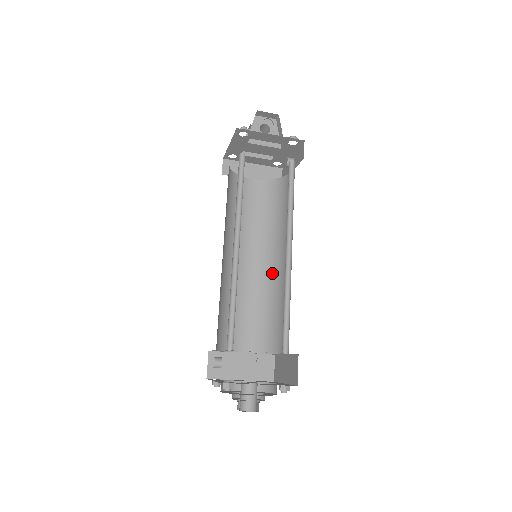
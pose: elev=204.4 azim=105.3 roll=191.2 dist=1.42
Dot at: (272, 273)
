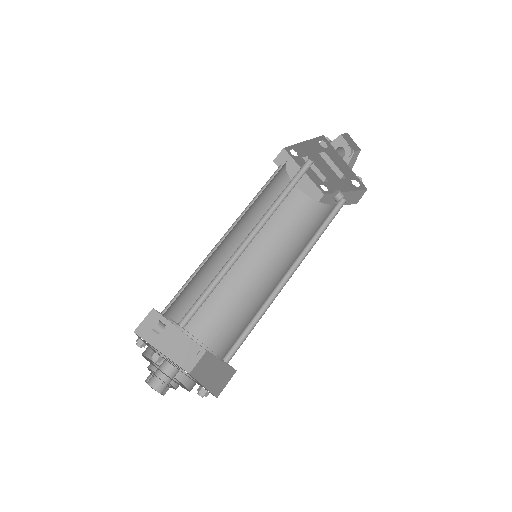
Dot at: (255, 279)
